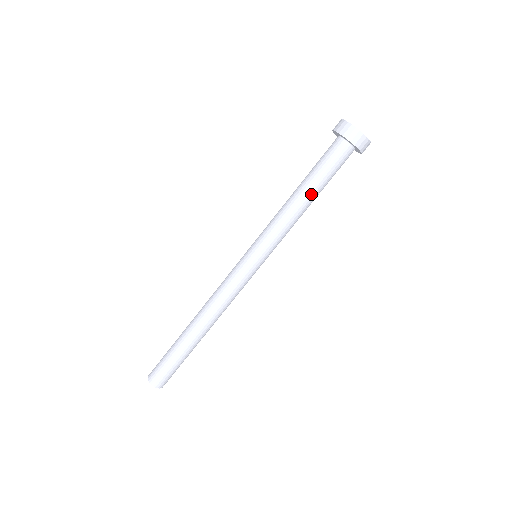
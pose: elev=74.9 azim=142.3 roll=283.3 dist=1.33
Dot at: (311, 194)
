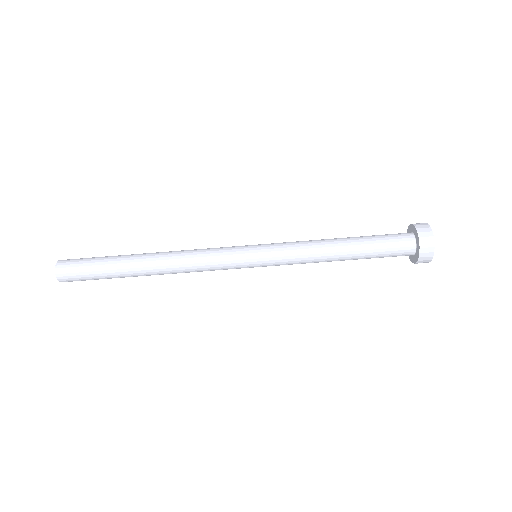
Dot at: (349, 259)
